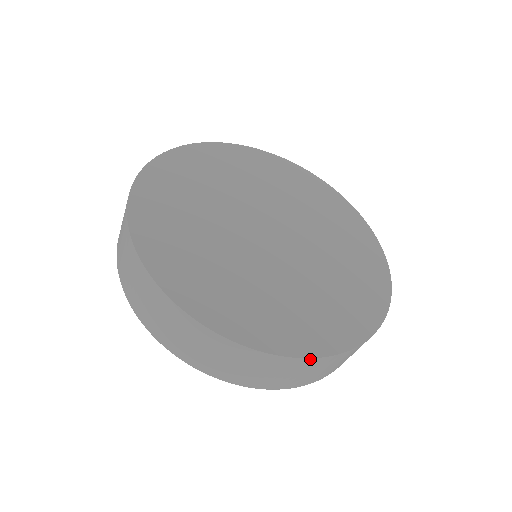
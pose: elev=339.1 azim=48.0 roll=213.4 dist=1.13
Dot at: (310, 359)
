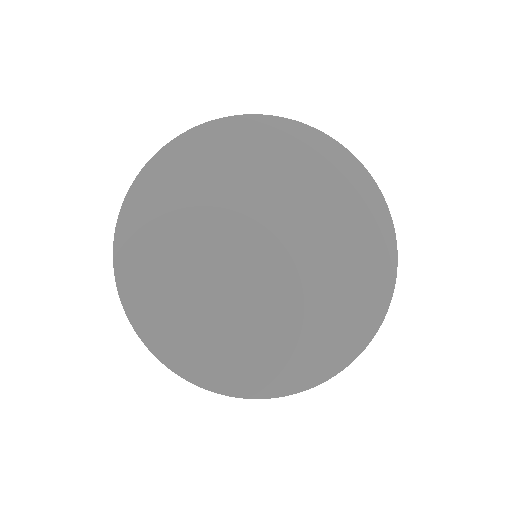
Dot at: (239, 397)
